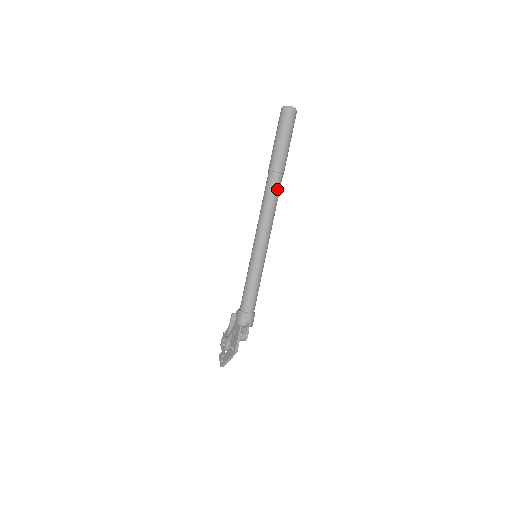
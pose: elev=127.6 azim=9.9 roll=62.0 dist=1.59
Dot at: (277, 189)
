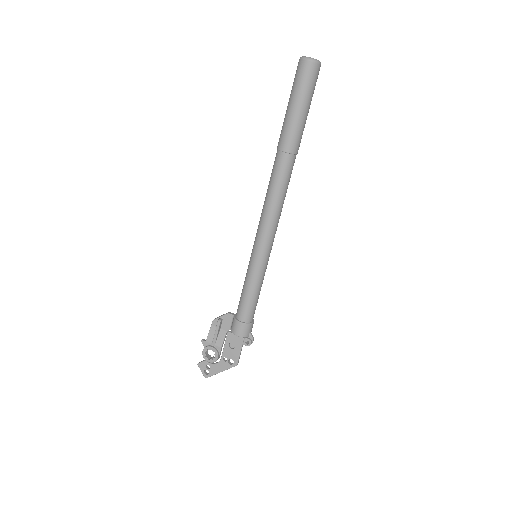
Dot at: occluded
